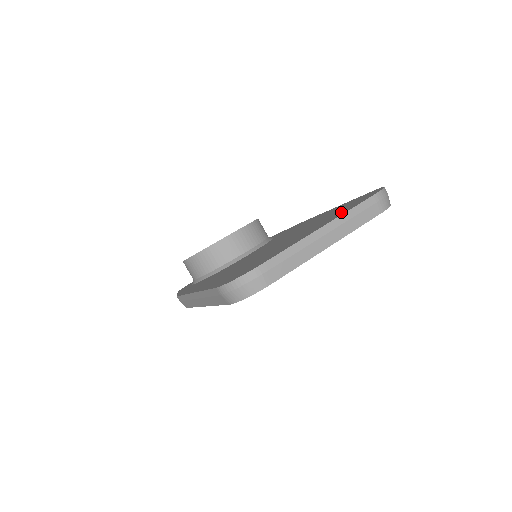
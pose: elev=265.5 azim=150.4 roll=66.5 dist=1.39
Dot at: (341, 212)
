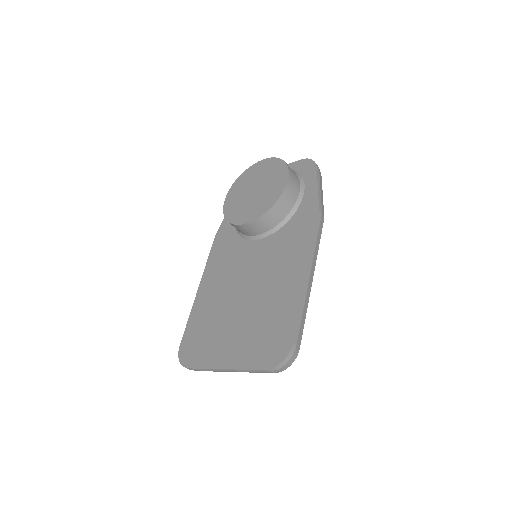
Dot at: (250, 354)
